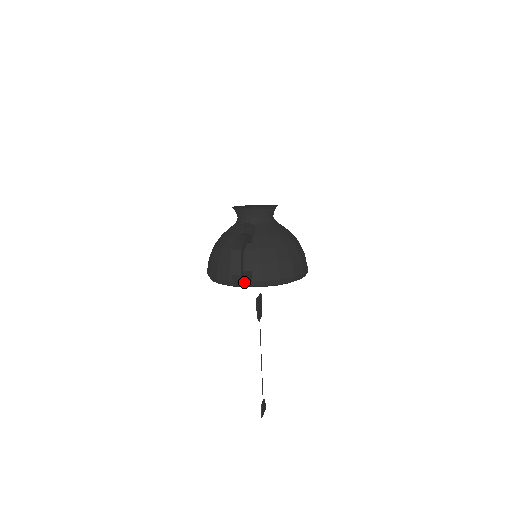
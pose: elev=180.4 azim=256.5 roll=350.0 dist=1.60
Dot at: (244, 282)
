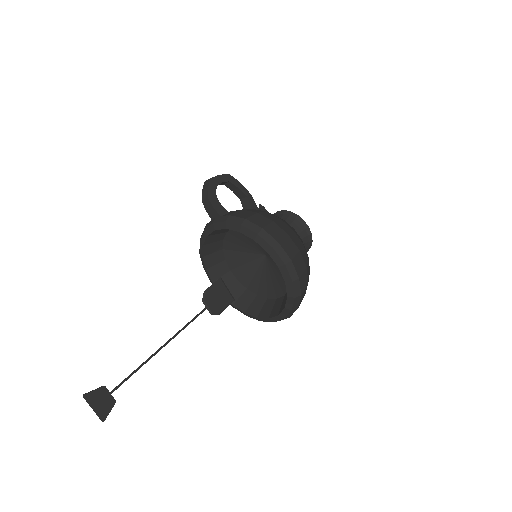
Dot at: (210, 194)
